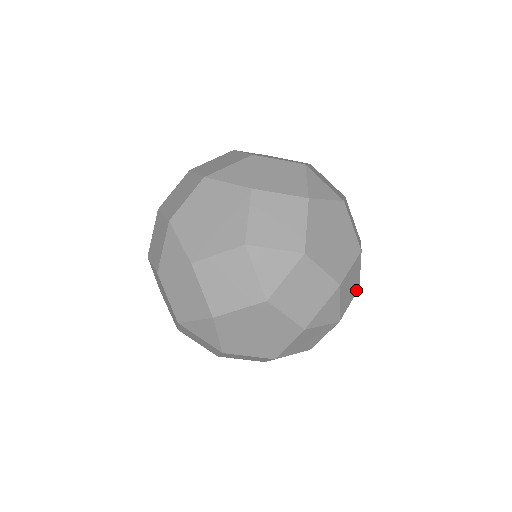
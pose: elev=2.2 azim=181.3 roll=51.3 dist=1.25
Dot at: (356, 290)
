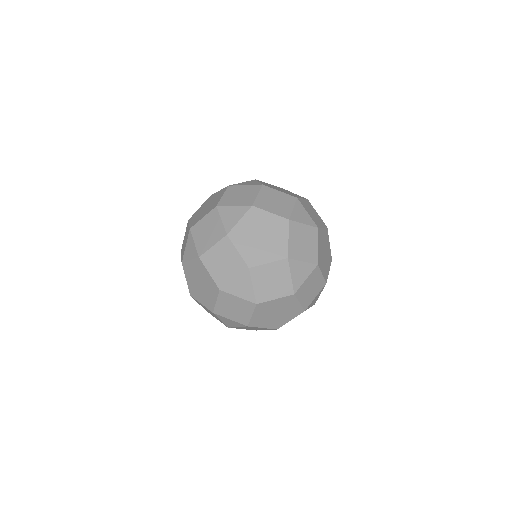
Dot at: (305, 306)
